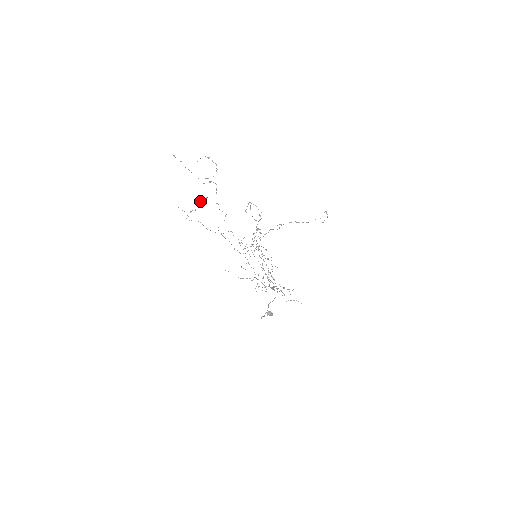
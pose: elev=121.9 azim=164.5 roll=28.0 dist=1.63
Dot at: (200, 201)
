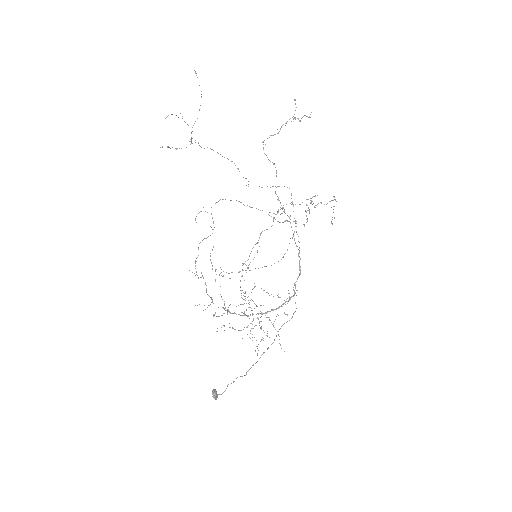
Dot at: (305, 115)
